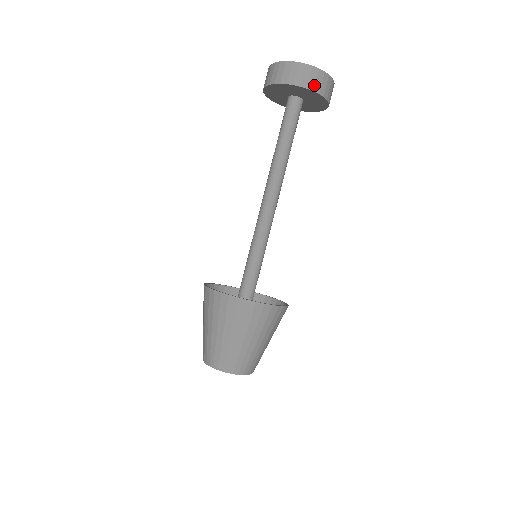
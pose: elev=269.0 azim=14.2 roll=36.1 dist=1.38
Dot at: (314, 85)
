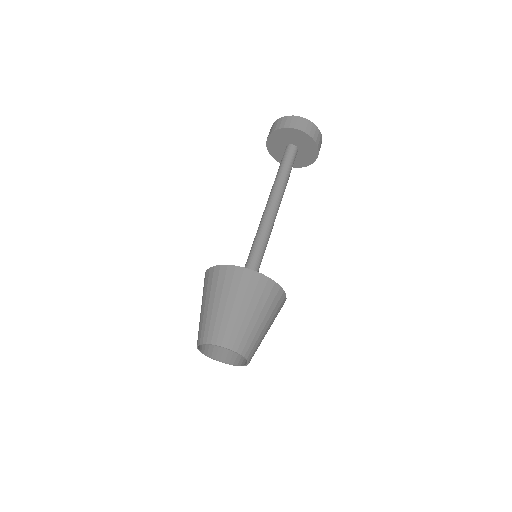
Dot at: (309, 132)
